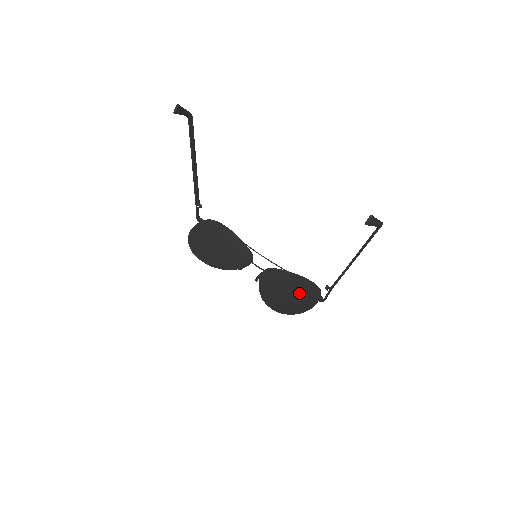
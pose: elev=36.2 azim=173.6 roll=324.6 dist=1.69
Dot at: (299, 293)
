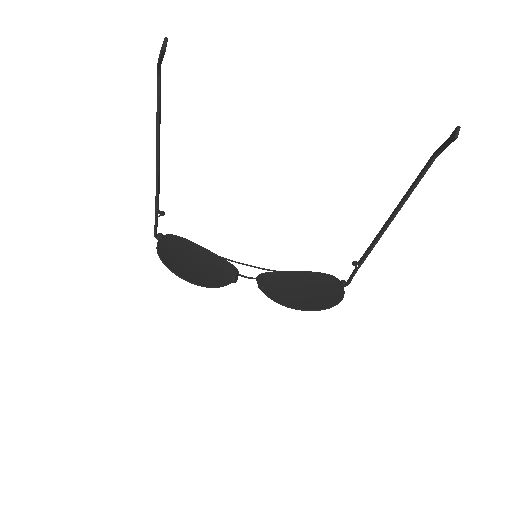
Dot at: (314, 287)
